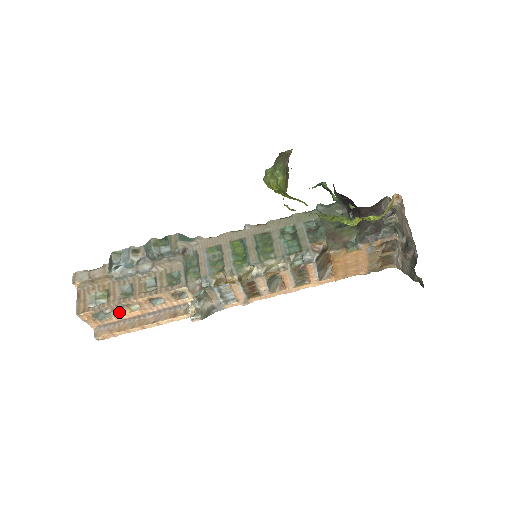
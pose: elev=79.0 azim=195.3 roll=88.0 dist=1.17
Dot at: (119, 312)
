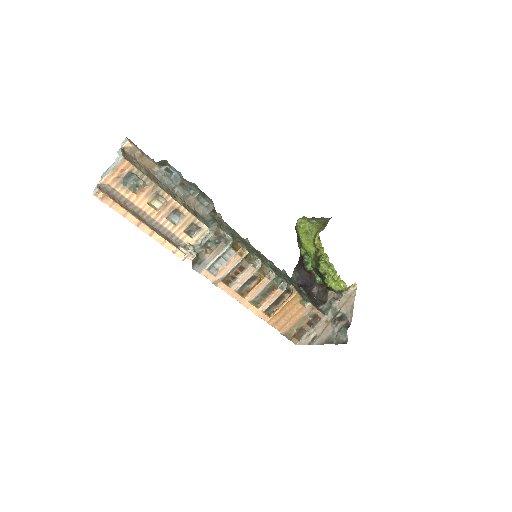
Dot at: (144, 193)
